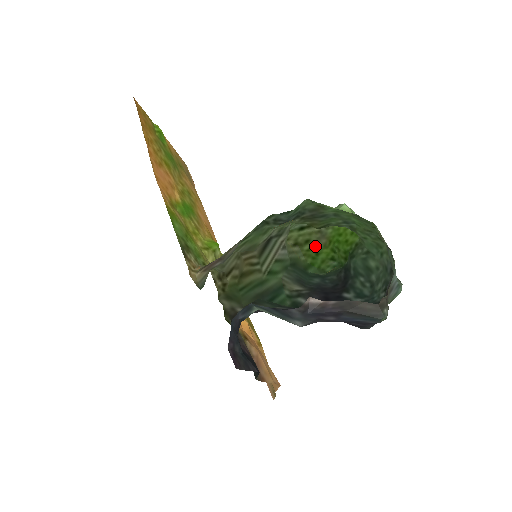
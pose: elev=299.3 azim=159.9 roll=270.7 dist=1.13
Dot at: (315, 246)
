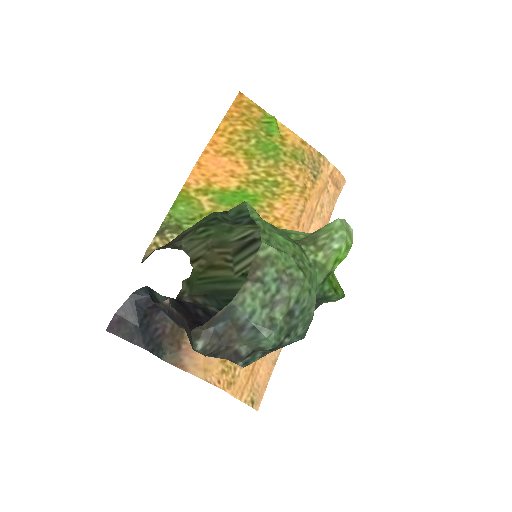
Dot at: occluded
